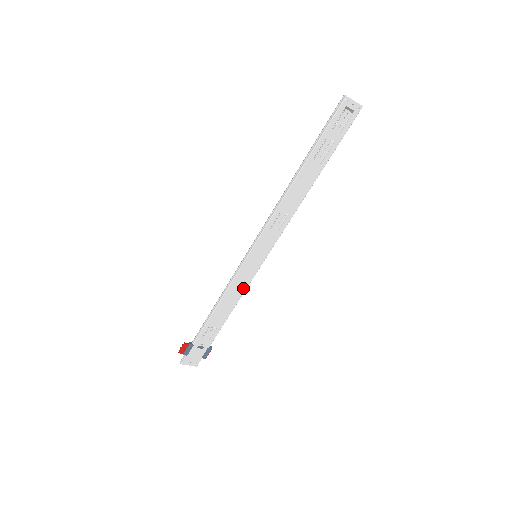
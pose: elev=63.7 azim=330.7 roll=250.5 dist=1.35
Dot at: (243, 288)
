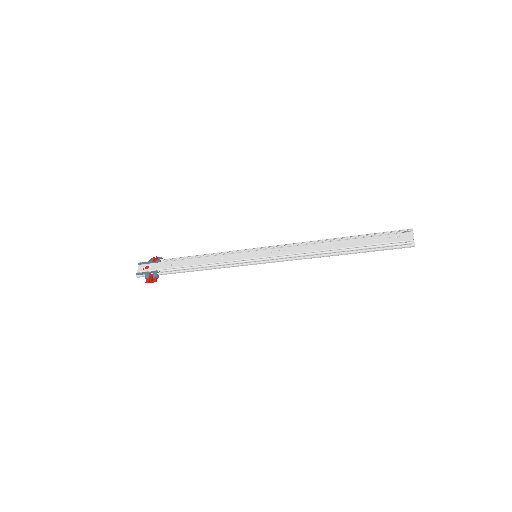
Dot at: occluded
